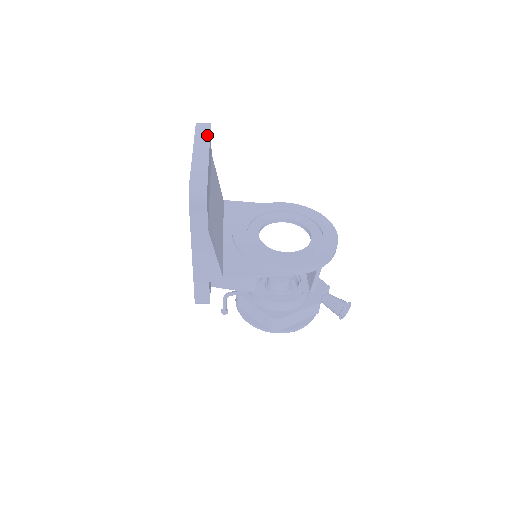
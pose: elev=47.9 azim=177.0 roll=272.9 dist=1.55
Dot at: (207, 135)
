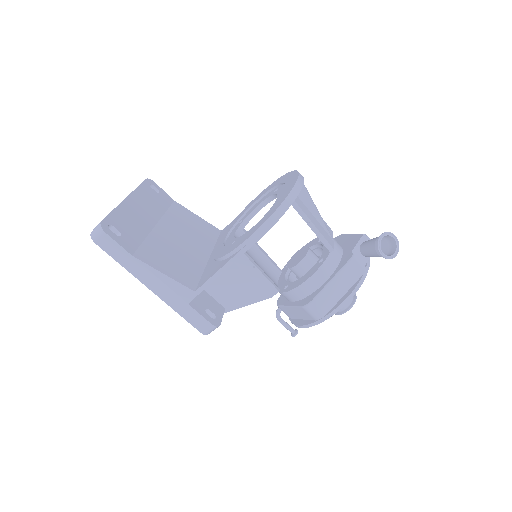
Dot at: (136, 188)
